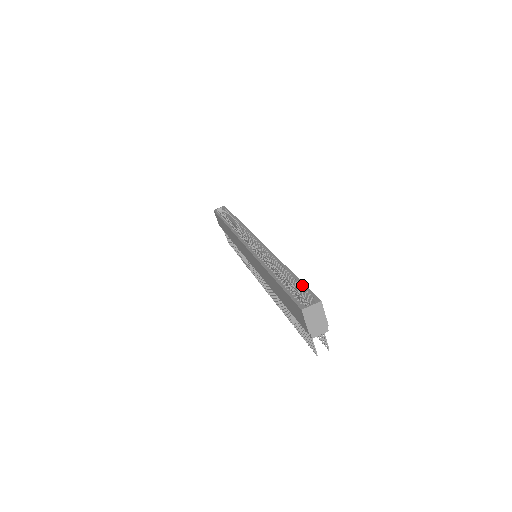
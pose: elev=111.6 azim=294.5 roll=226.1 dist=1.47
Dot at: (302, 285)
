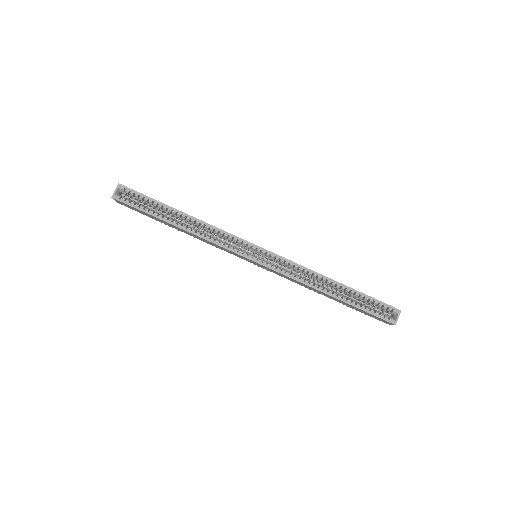
Dot at: (373, 300)
